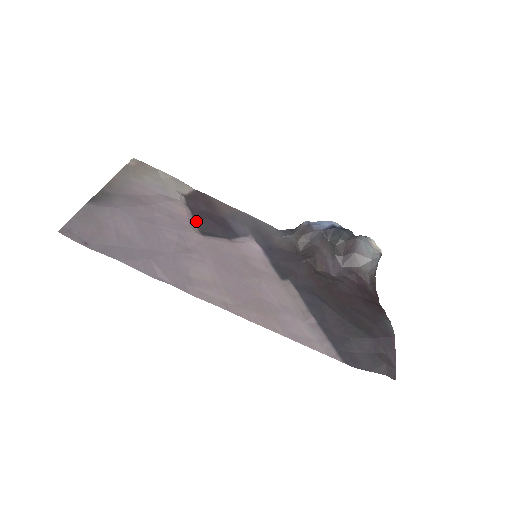
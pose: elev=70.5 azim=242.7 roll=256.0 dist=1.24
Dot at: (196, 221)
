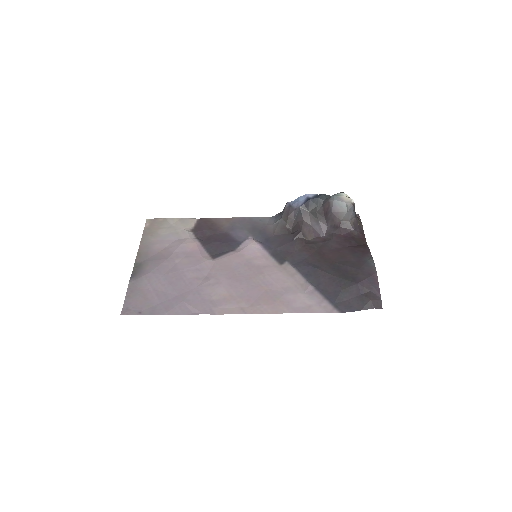
Dot at: (206, 249)
